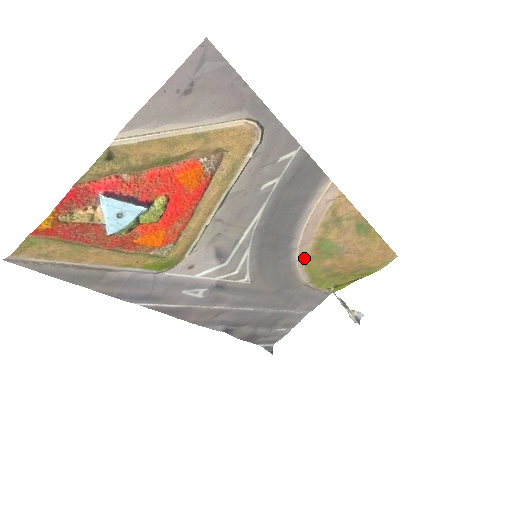
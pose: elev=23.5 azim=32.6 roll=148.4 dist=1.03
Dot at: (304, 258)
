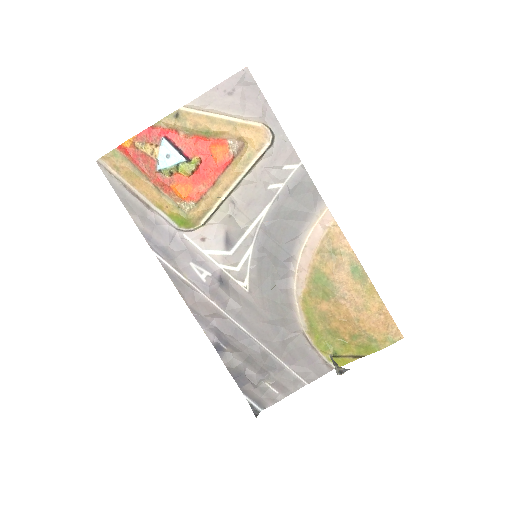
Dot at: (302, 290)
